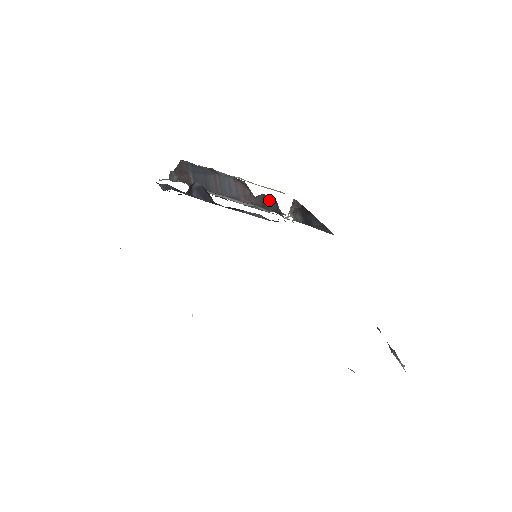
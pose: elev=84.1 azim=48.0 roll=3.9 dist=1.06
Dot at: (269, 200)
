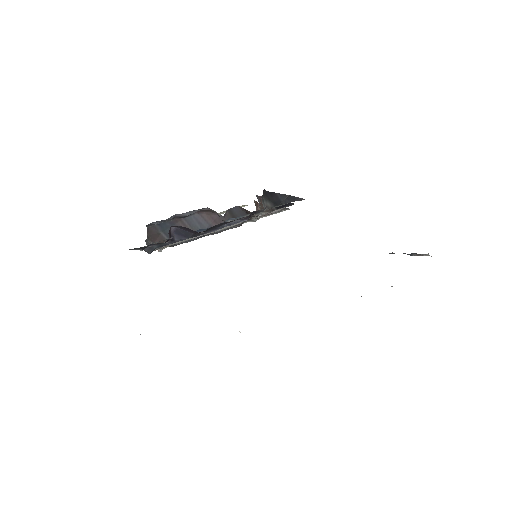
Dot at: (236, 211)
